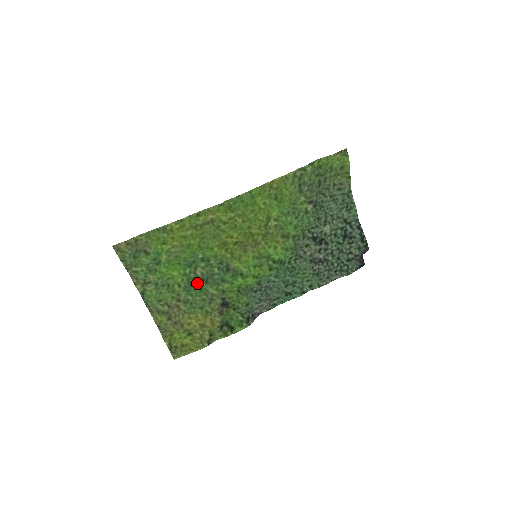
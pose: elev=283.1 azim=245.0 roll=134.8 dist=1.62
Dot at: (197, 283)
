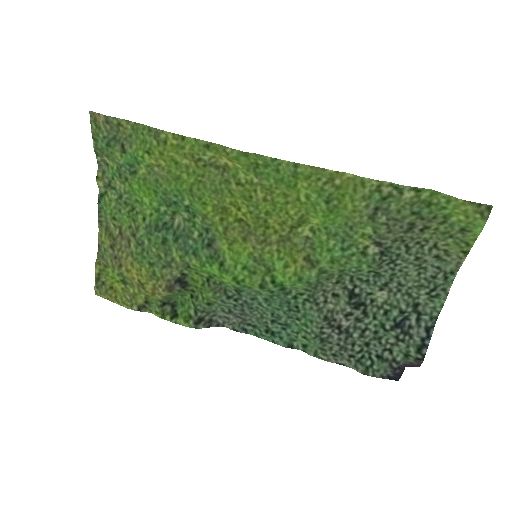
Dot at: (165, 232)
